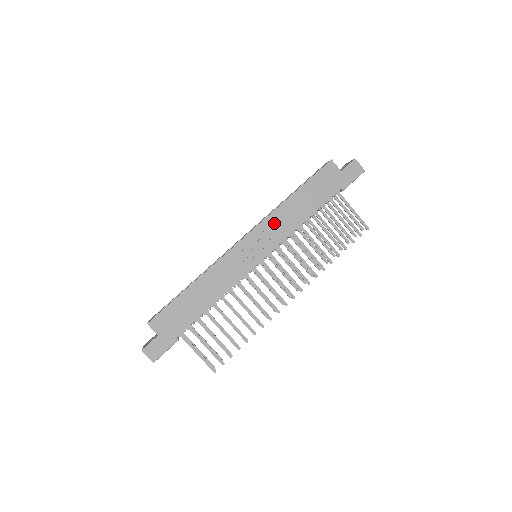
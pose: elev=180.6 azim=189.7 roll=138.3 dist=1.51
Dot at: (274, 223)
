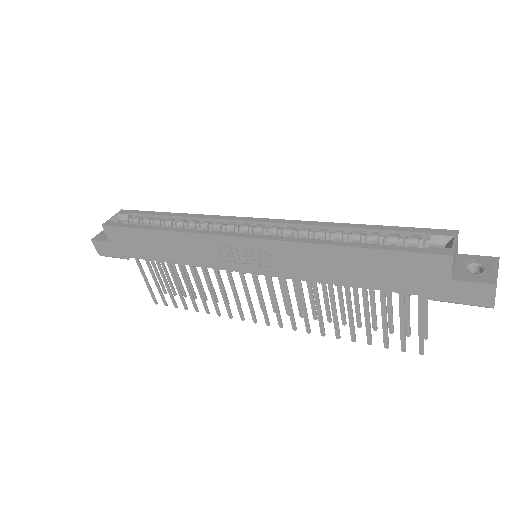
Dot at: (292, 254)
